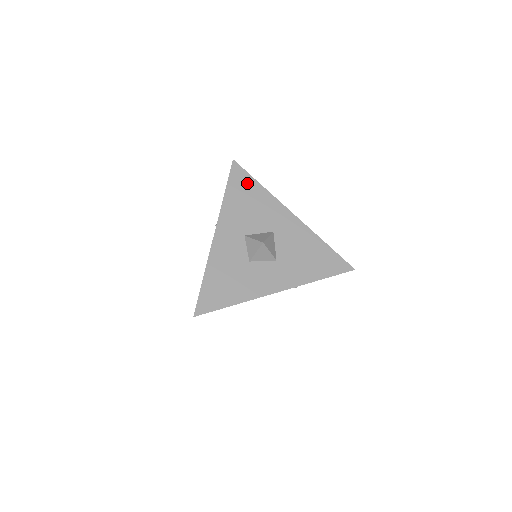
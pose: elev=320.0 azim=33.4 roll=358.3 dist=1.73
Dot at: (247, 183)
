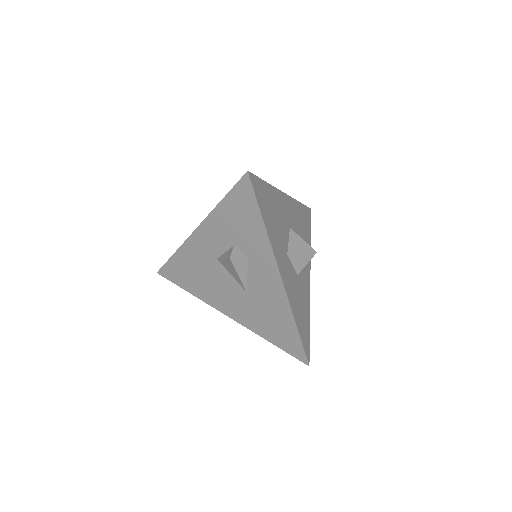
Dot at: (264, 192)
